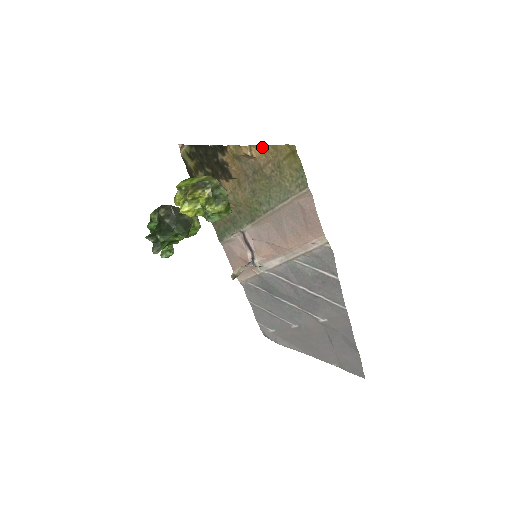
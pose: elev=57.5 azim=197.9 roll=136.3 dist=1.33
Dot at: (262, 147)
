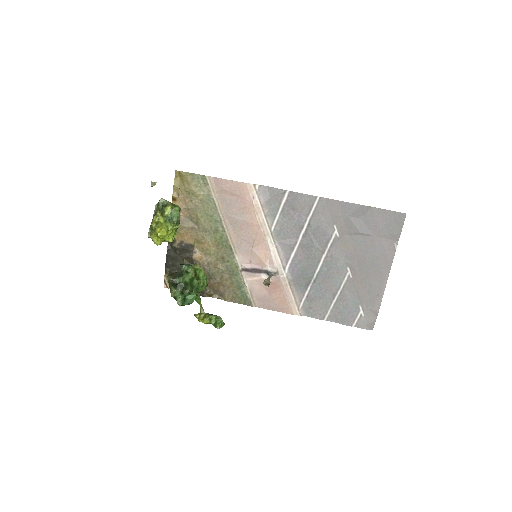
Dot at: (173, 199)
